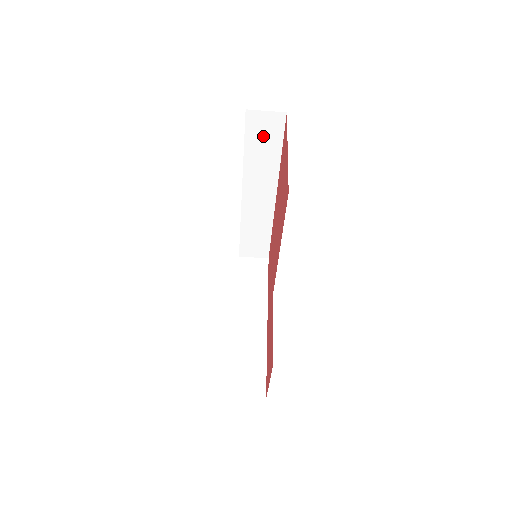
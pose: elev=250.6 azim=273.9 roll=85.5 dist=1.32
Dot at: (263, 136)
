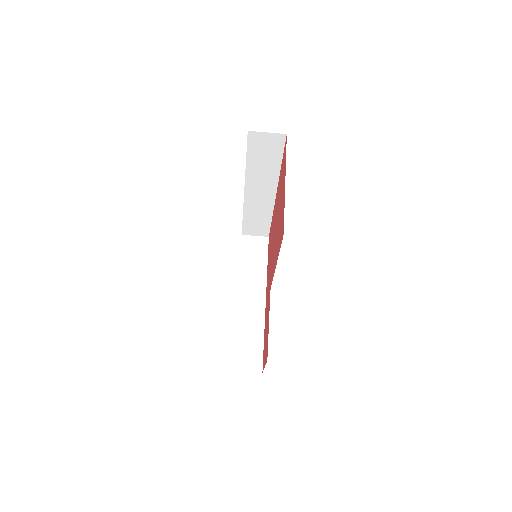
Dot at: (264, 151)
